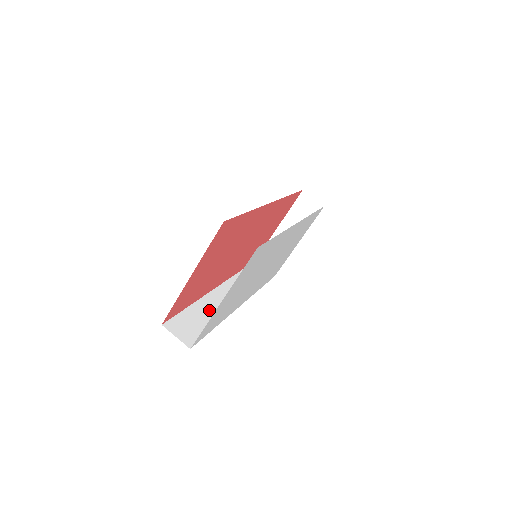
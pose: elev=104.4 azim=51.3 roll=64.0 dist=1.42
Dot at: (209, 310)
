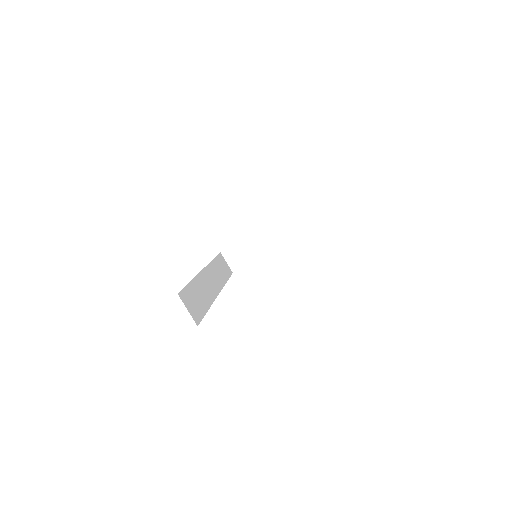
Dot at: (202, 291)
